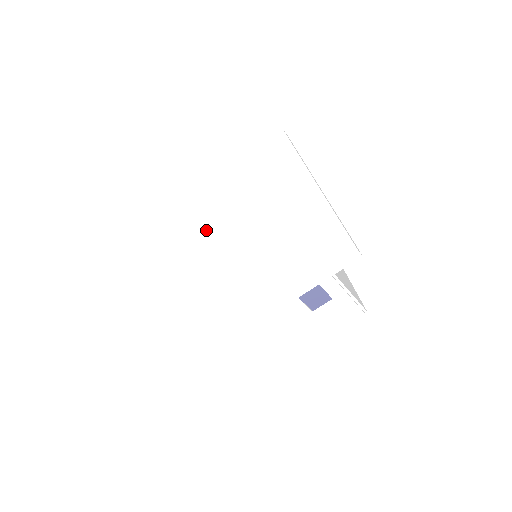
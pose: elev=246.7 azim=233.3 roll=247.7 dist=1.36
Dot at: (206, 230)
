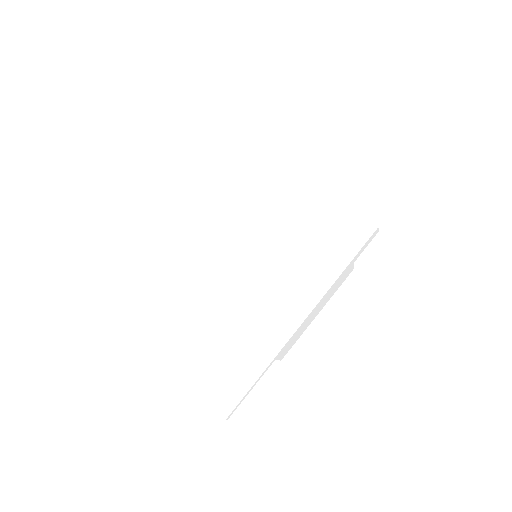
Dot at: (192, 248)
